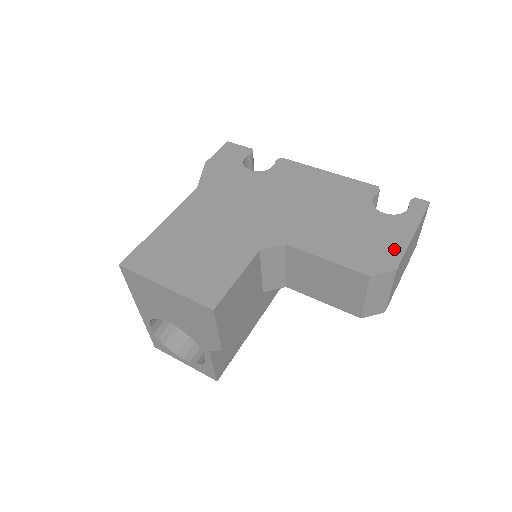
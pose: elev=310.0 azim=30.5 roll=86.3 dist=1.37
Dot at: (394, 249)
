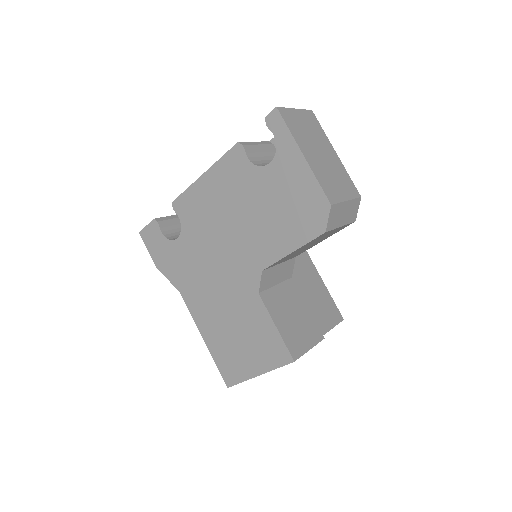
Dot at: (310, 189)
